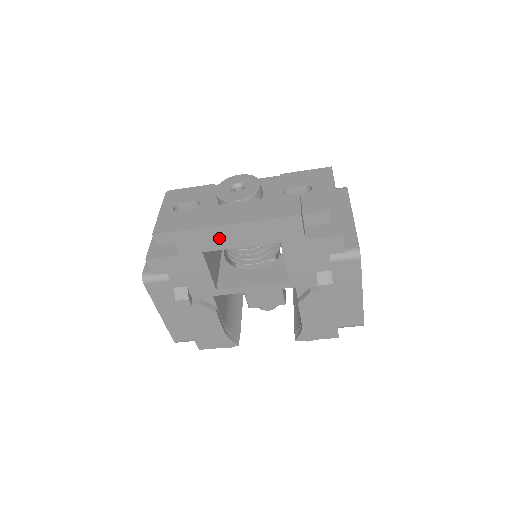
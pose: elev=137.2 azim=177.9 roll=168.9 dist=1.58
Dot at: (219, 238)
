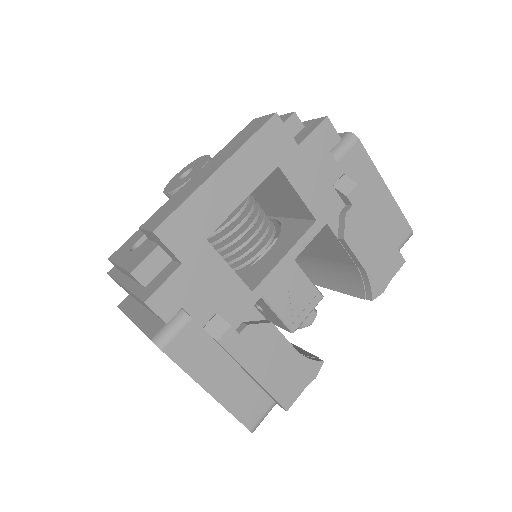
Dot at: (213, 202)
